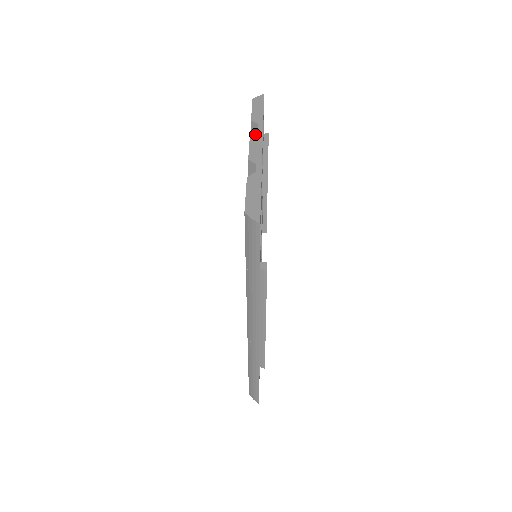
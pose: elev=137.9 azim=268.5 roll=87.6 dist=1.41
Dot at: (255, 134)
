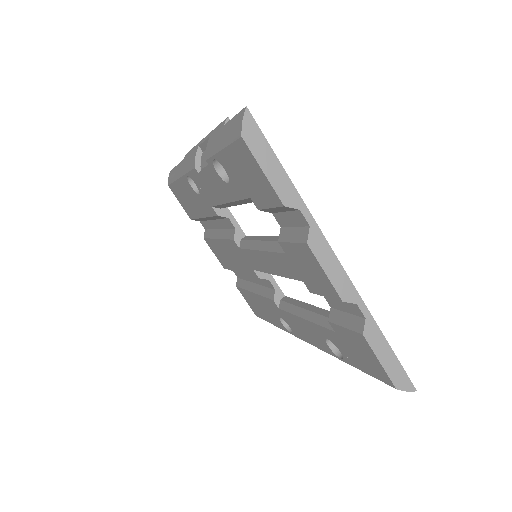
Dot at: (314, 240)
